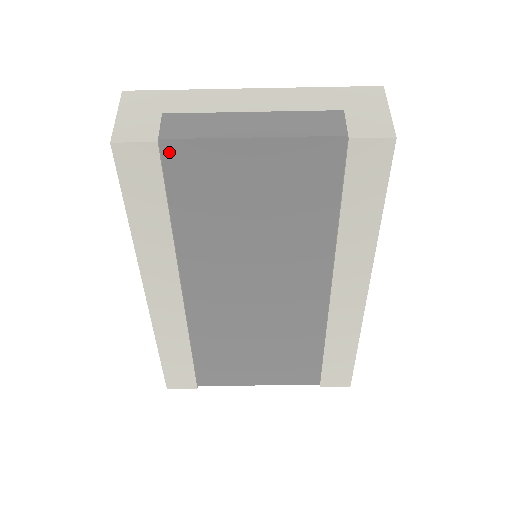
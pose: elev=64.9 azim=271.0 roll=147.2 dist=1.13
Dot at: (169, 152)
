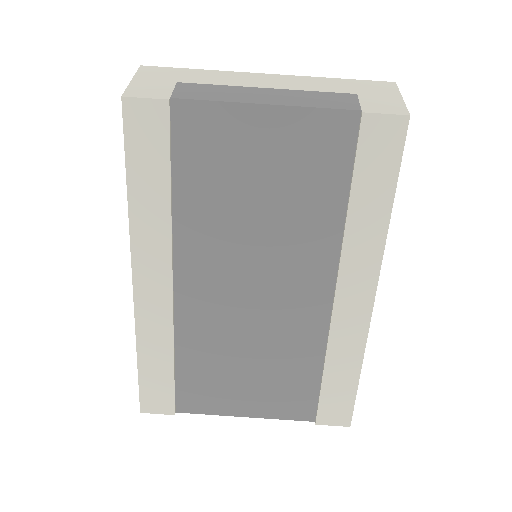
Dot at: (179, 113)
